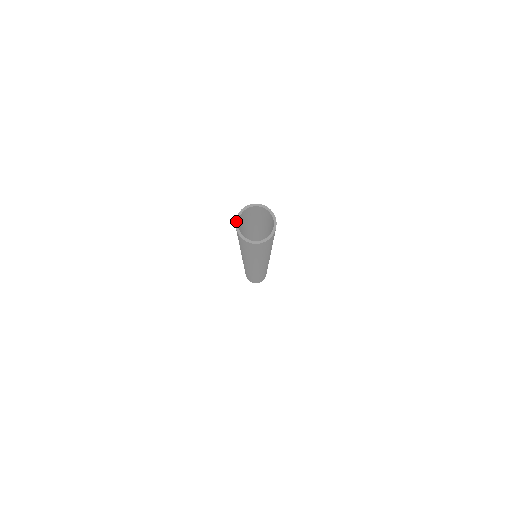
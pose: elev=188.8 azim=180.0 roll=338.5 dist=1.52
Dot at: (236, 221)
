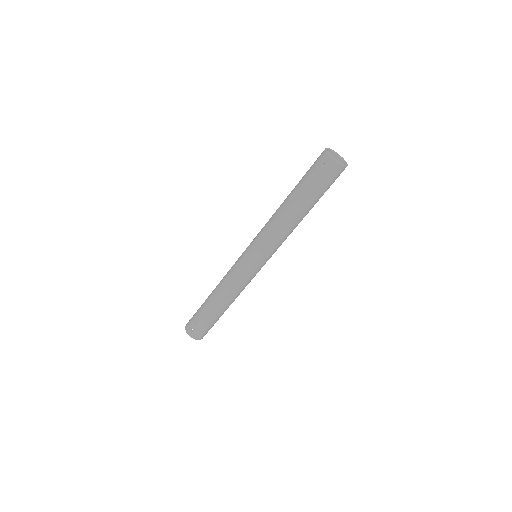
Dot at: (328, 152)
